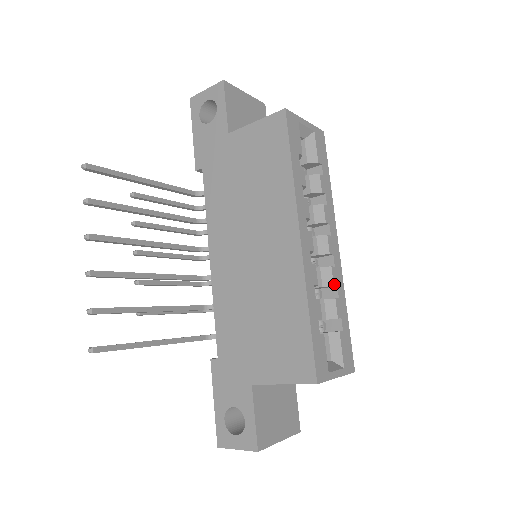
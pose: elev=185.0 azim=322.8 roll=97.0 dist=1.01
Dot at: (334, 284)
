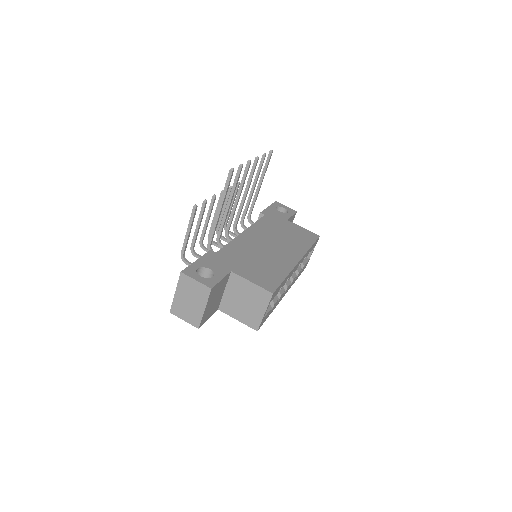
Dot at: (281, 296)
